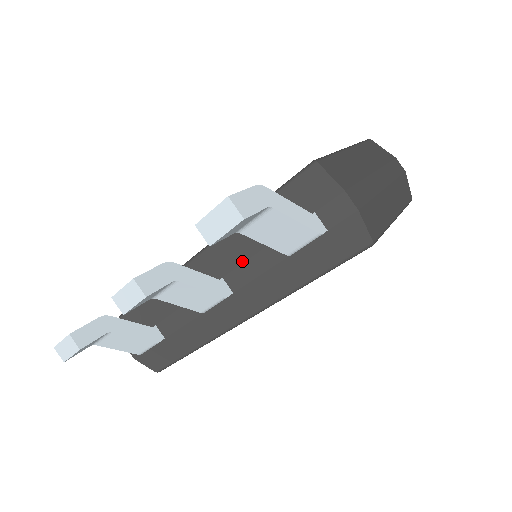
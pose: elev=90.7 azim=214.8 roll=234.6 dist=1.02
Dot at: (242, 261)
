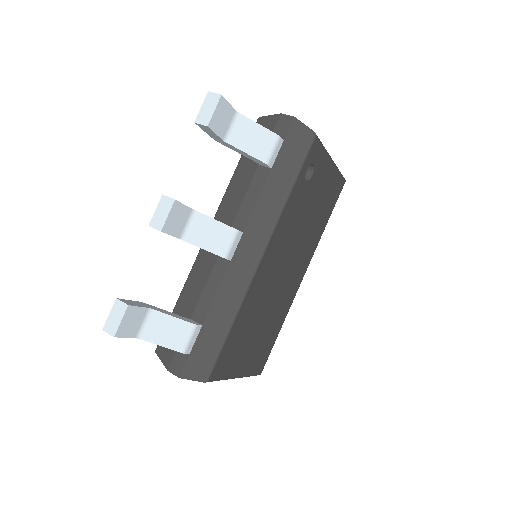
Dot at: (240, 204)
